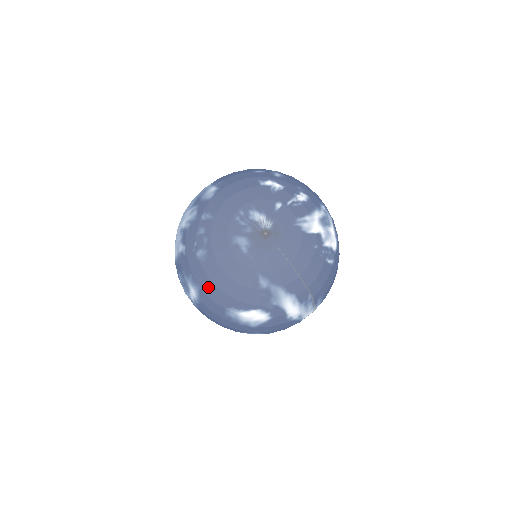
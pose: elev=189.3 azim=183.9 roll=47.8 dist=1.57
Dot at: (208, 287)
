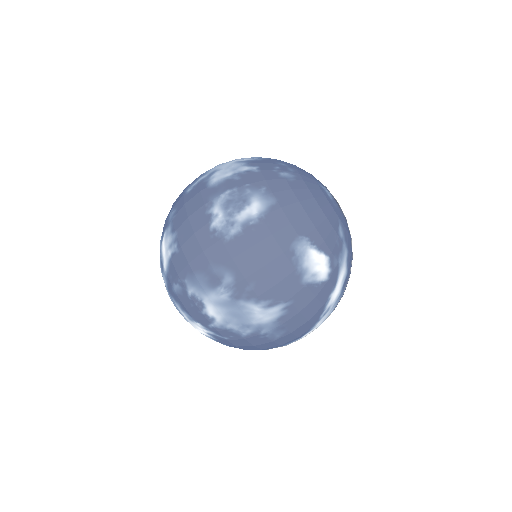
Dot at: (290, 203)
